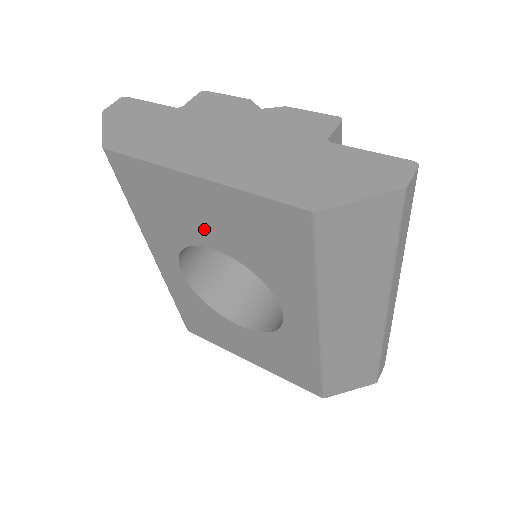
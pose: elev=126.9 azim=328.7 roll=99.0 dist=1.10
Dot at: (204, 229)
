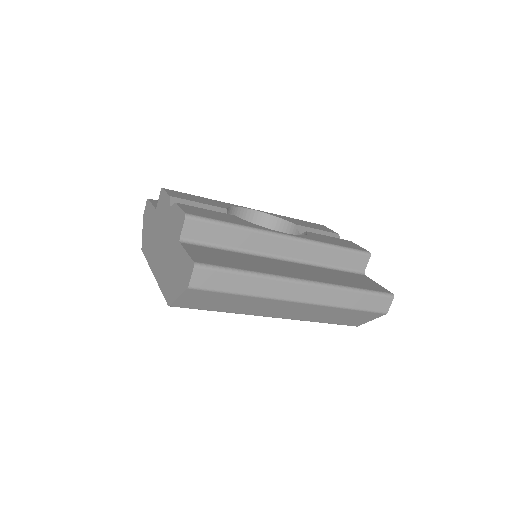
Dot at: occluded
